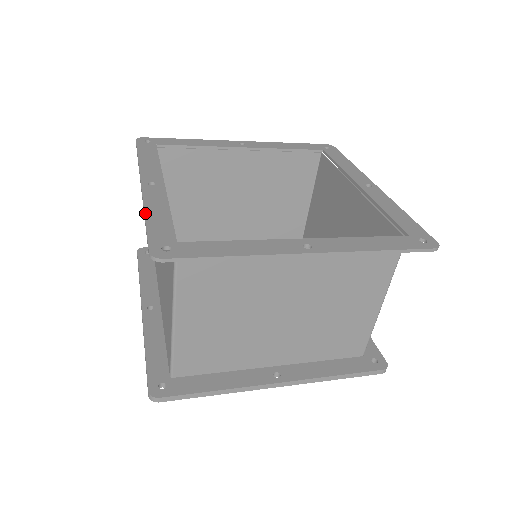
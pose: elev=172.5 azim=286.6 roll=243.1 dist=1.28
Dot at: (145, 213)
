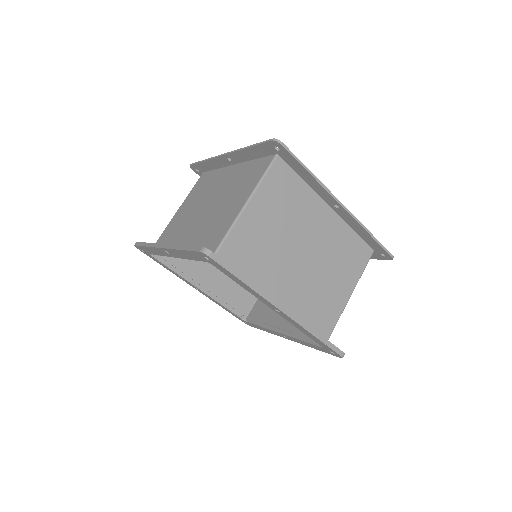
Dot at: (247, 147)
